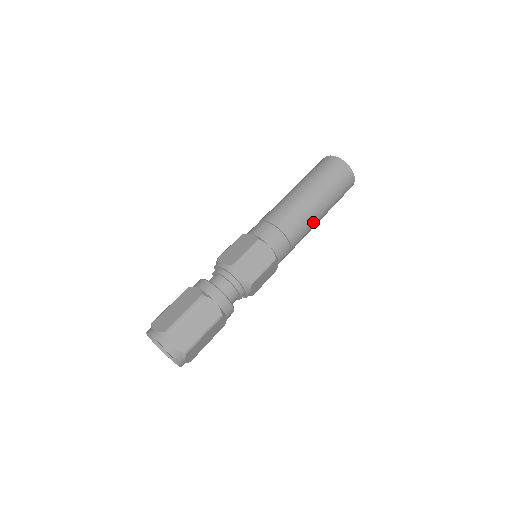
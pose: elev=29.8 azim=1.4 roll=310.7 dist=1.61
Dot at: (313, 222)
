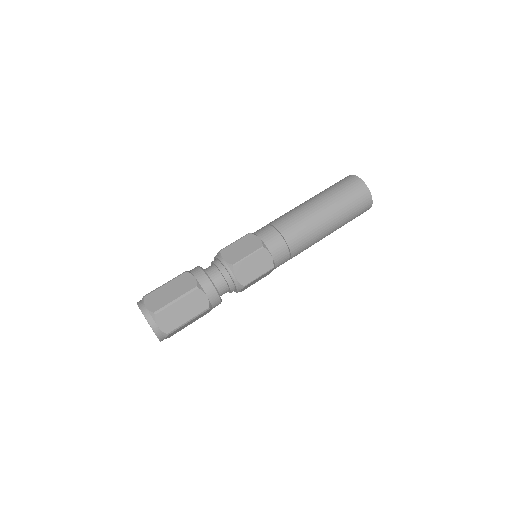
Dot at: (314, 223)
